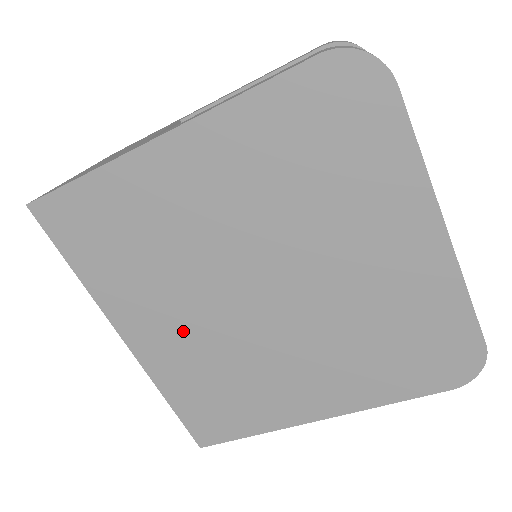
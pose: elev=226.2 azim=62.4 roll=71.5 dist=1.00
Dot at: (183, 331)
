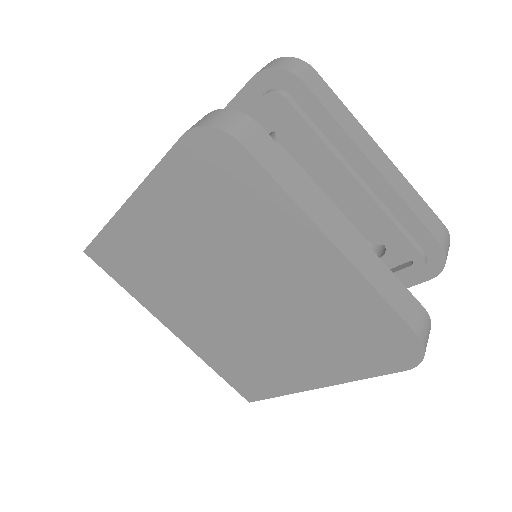
Dot at: (199, 324)
